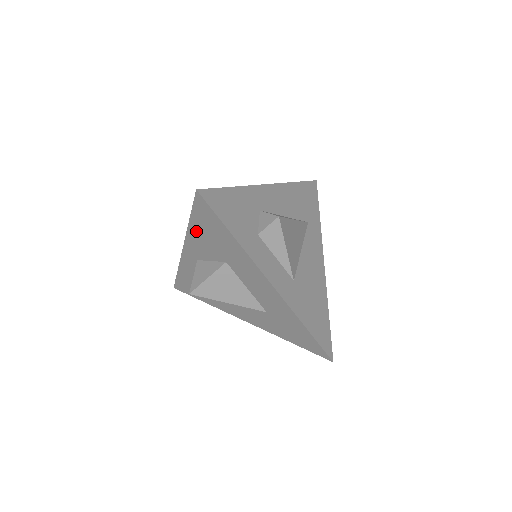
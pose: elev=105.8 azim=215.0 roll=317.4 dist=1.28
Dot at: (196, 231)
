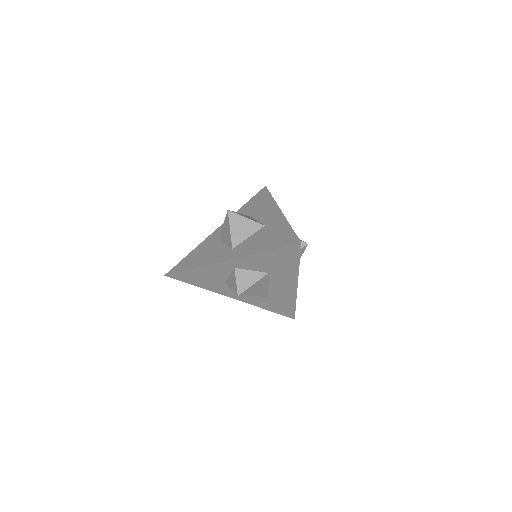
Dot at: (263, 257)
